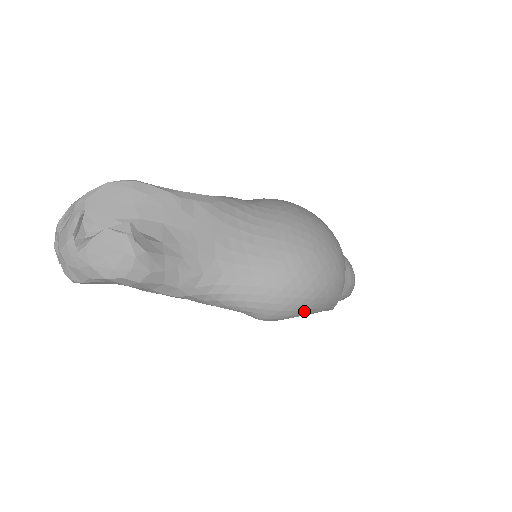
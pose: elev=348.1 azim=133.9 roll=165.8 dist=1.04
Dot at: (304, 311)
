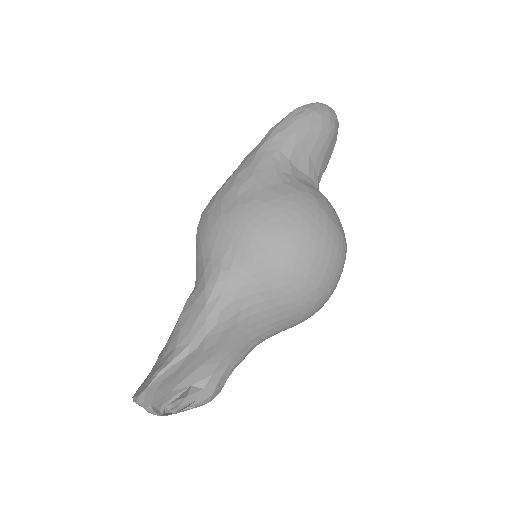
Dot at: occluded
